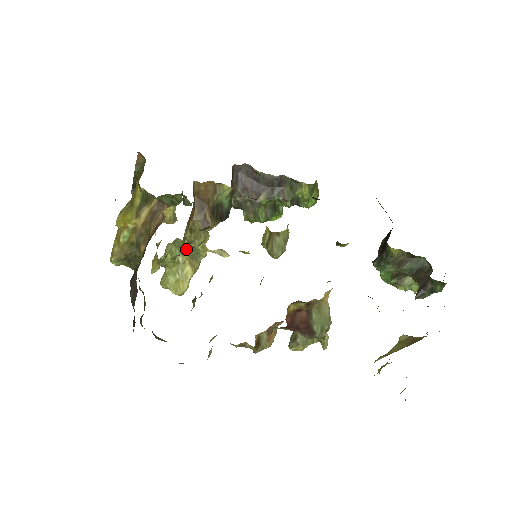
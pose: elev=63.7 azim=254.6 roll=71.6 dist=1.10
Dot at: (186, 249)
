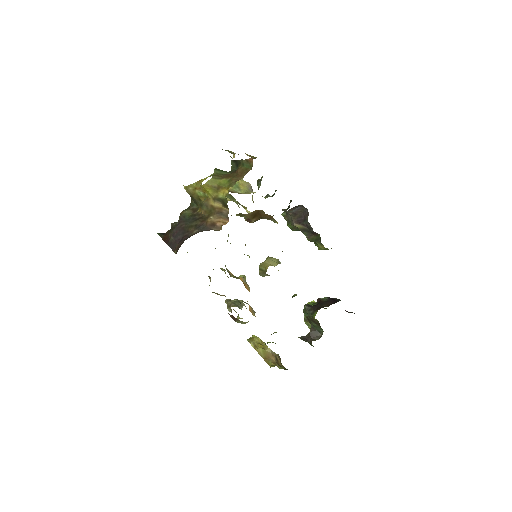
Dot at: (234, 201)
